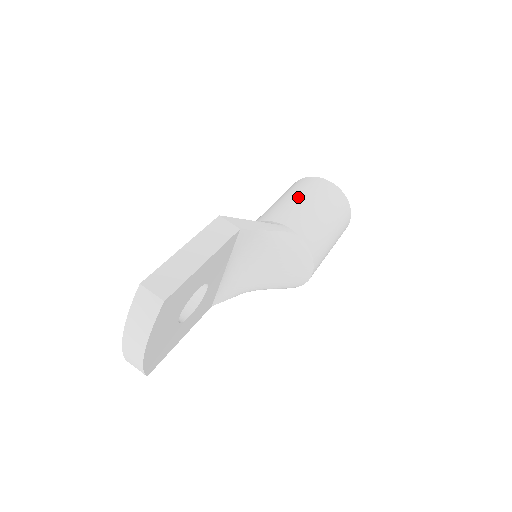
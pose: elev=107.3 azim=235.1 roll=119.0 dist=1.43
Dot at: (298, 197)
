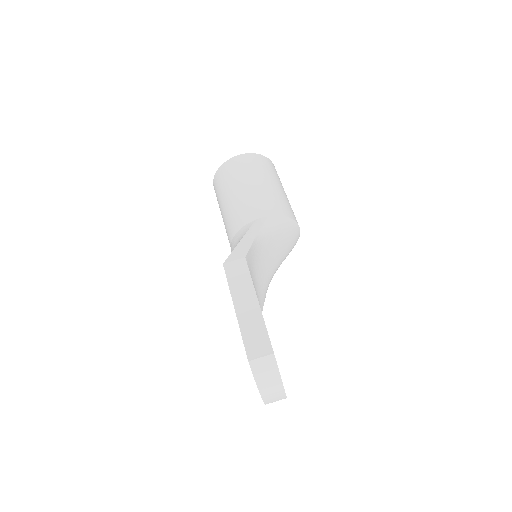
Dot at: (235, 190)
